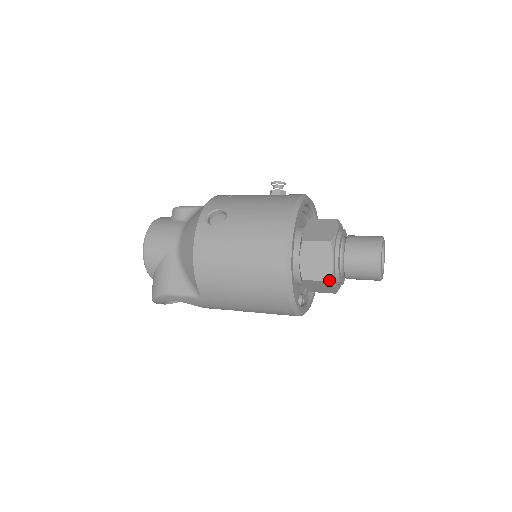
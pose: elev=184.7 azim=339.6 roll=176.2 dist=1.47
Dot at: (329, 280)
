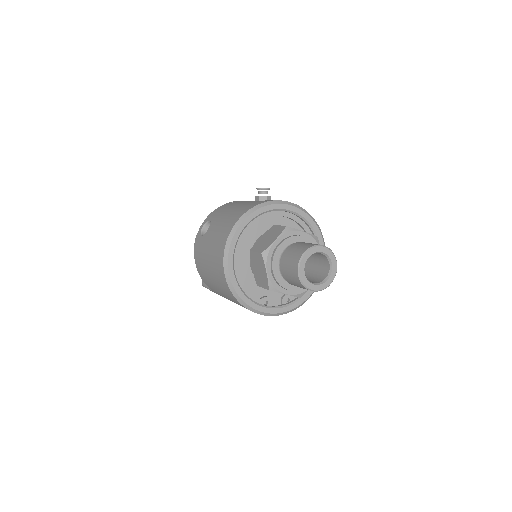
Dot at: (268, 289)
